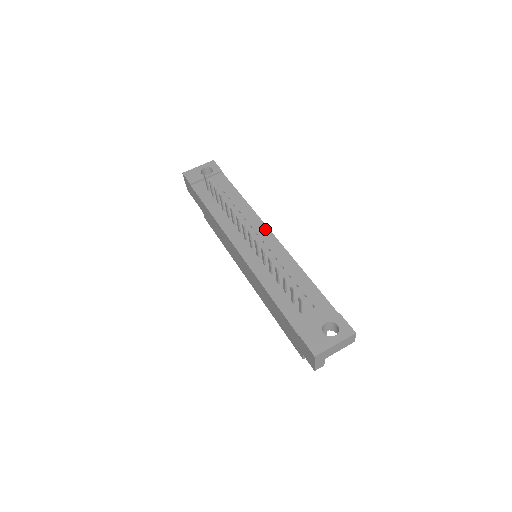
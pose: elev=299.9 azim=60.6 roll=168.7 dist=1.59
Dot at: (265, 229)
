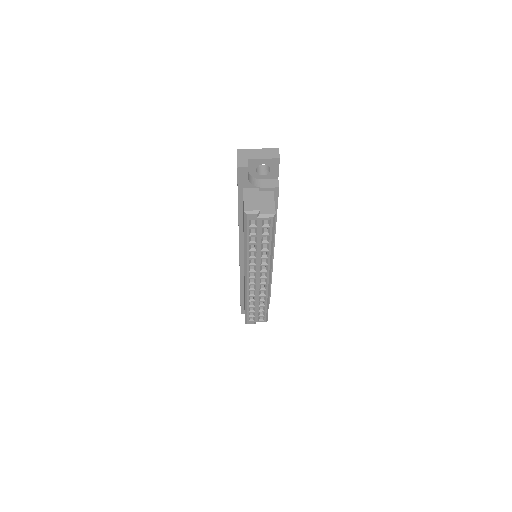
Dot at: occluded
